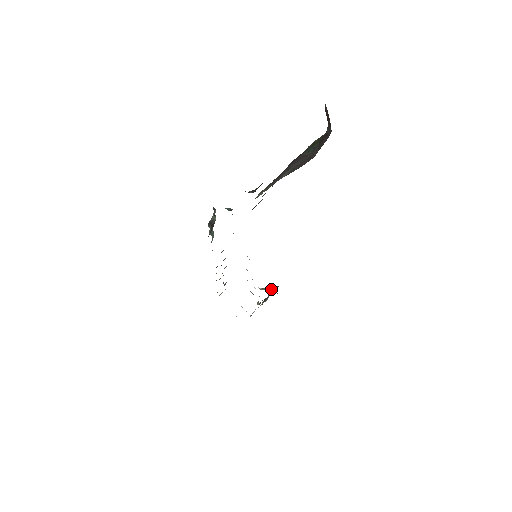
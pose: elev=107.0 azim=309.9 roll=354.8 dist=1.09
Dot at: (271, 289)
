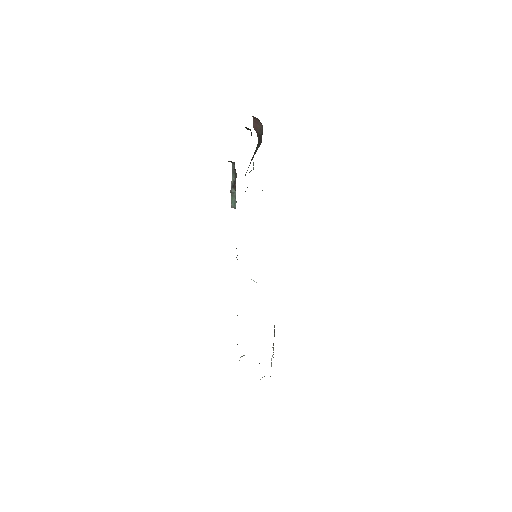
Dot at: occluded
